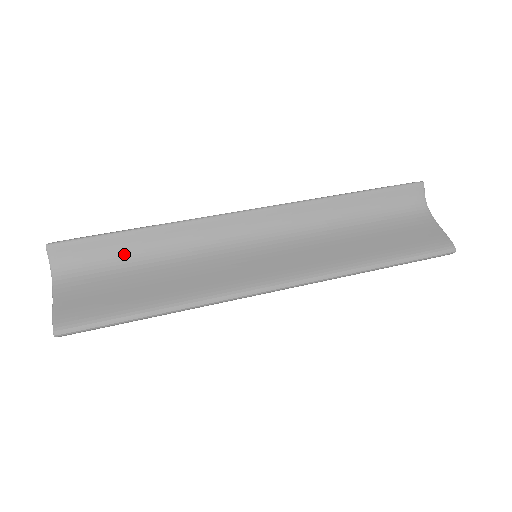
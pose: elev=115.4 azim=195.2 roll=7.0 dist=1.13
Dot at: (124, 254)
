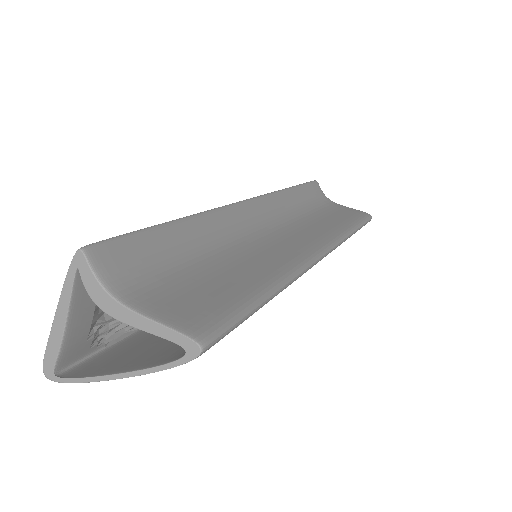
Dot at: (175, 252)
